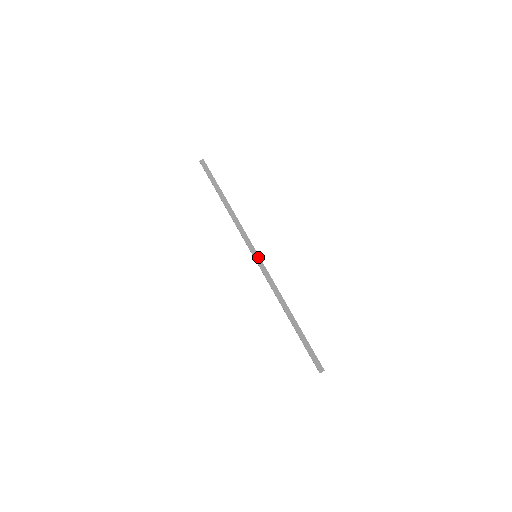
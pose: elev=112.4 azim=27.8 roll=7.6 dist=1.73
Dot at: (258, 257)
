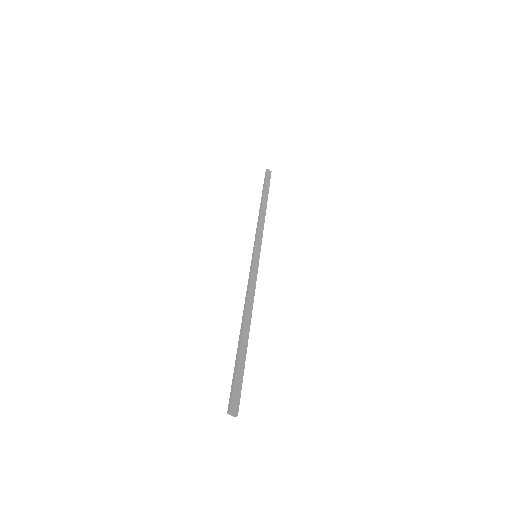
Dot at: (258, 258)
